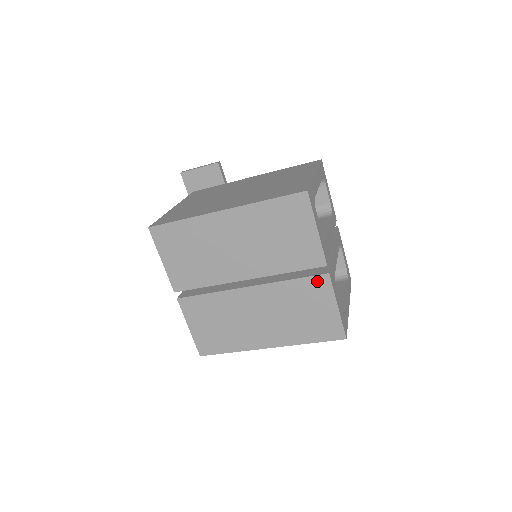
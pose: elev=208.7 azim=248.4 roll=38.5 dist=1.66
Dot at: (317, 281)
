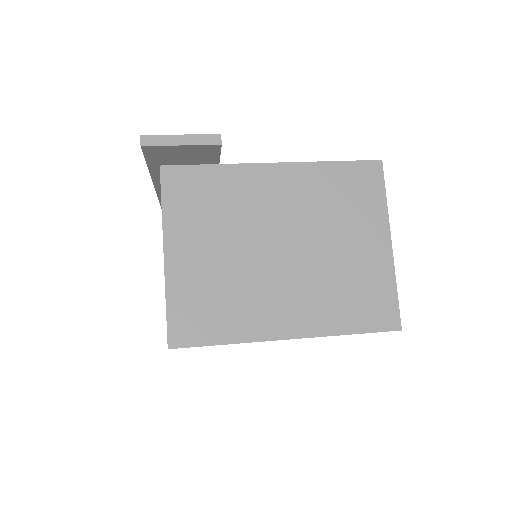
Dot at: occluded
